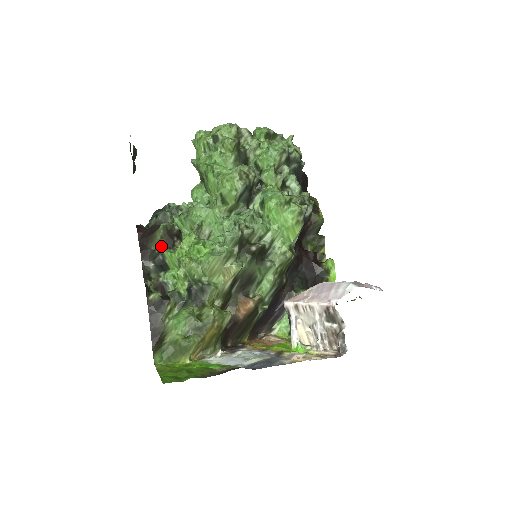
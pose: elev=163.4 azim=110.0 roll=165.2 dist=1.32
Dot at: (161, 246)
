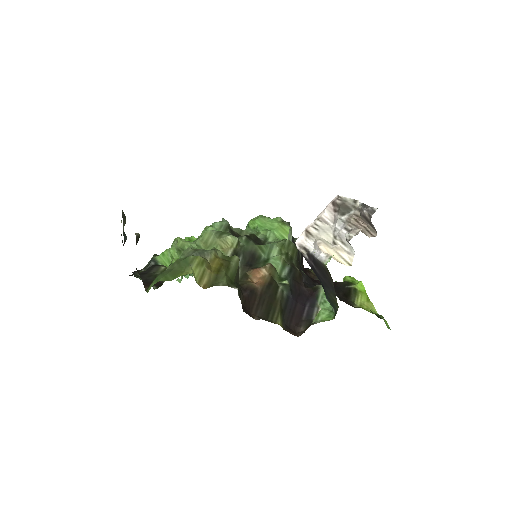
Dot at: (152, 258)
